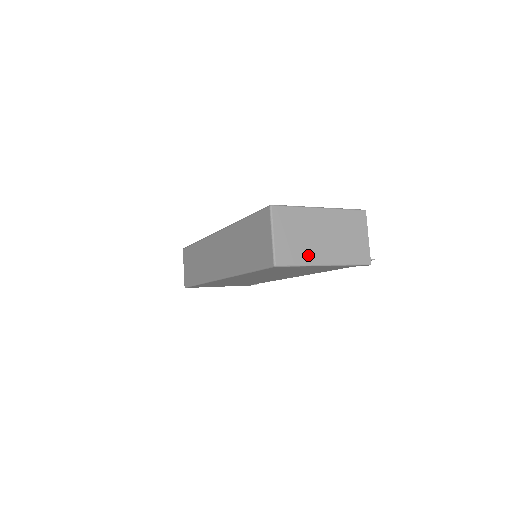
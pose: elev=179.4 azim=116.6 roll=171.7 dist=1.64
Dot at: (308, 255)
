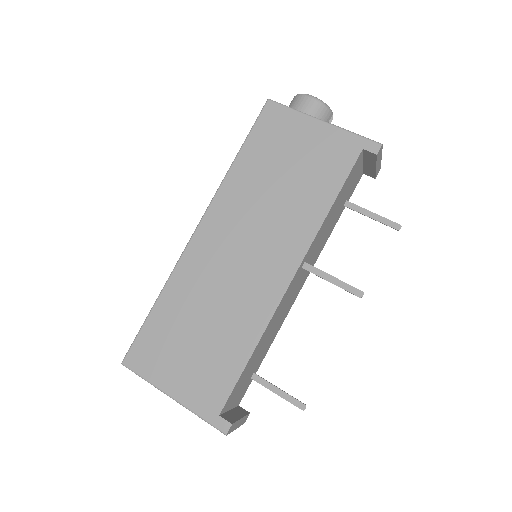
Dot at: occluded
